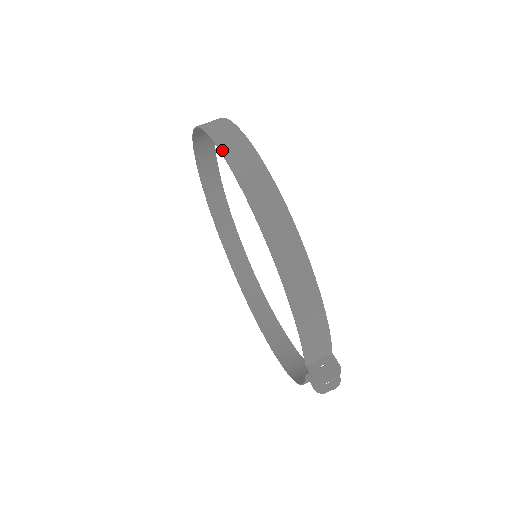
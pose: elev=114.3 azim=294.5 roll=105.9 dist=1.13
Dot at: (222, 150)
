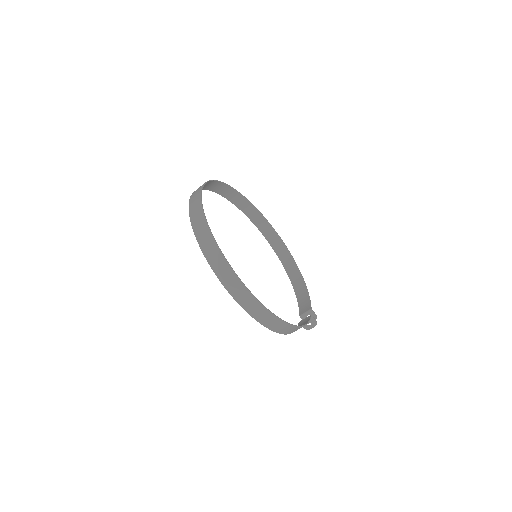
Dot at: (234, 298)
